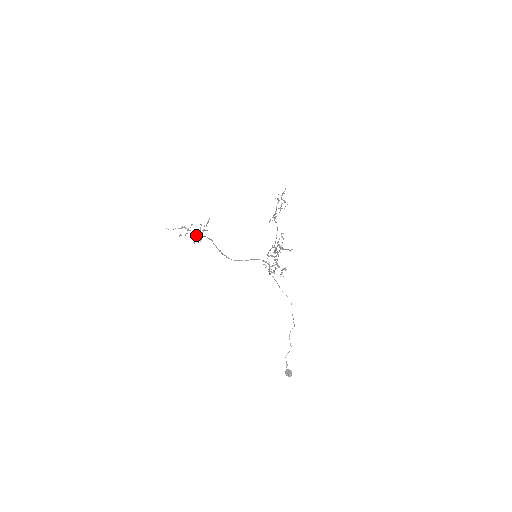
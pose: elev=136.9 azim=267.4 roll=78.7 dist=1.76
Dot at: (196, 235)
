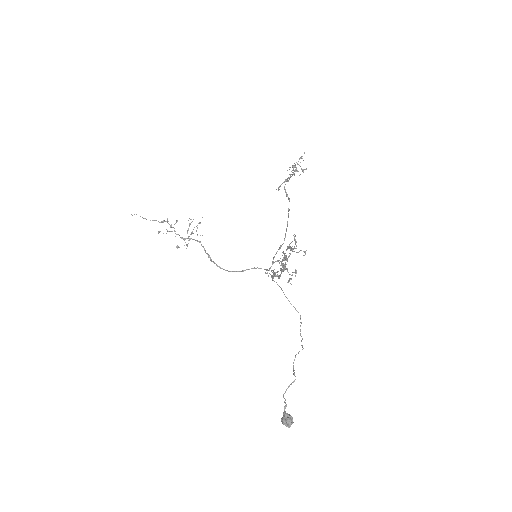
Dot at: (181, 237)
